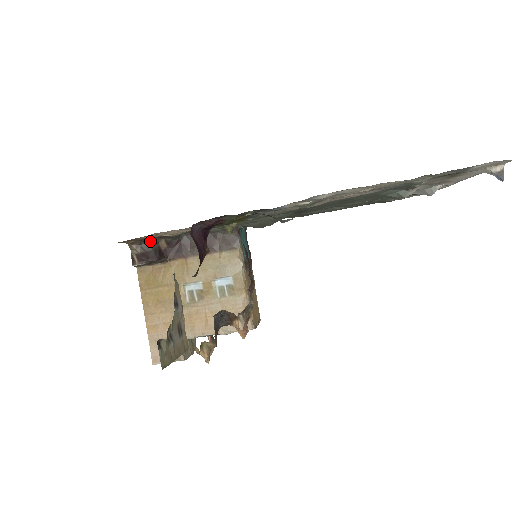
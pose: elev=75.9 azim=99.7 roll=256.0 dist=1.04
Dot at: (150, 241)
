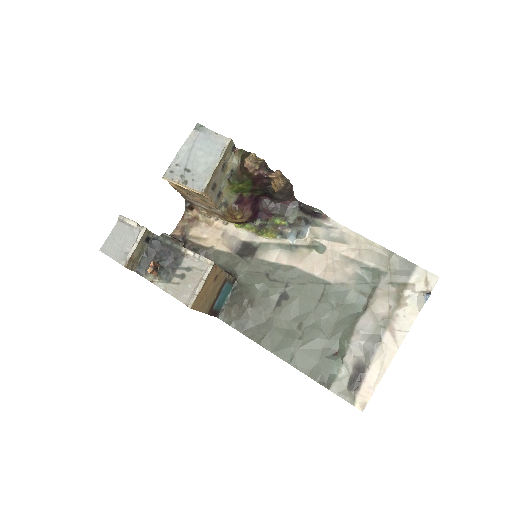
Dot at: occluded
